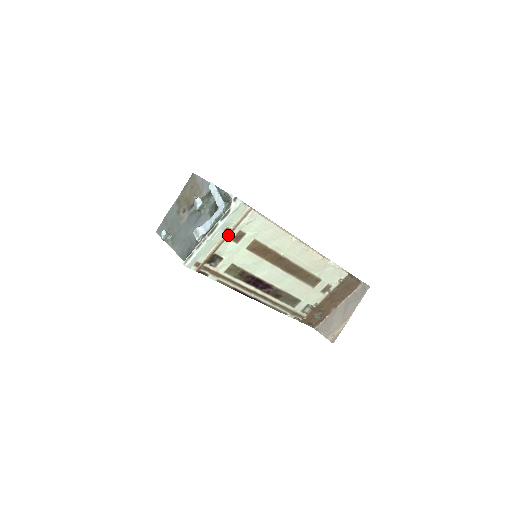
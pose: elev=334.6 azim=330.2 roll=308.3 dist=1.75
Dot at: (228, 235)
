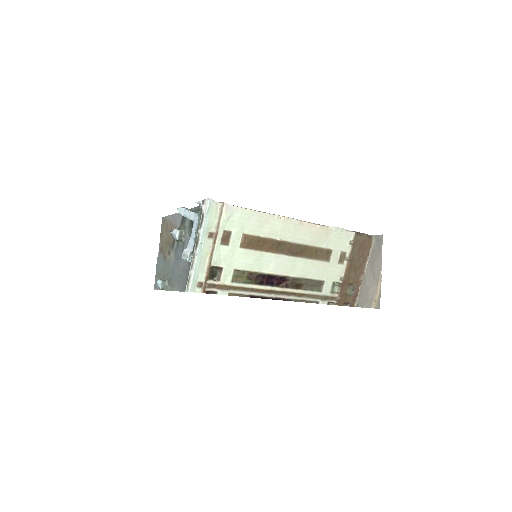
Dot at: (215, 240)
